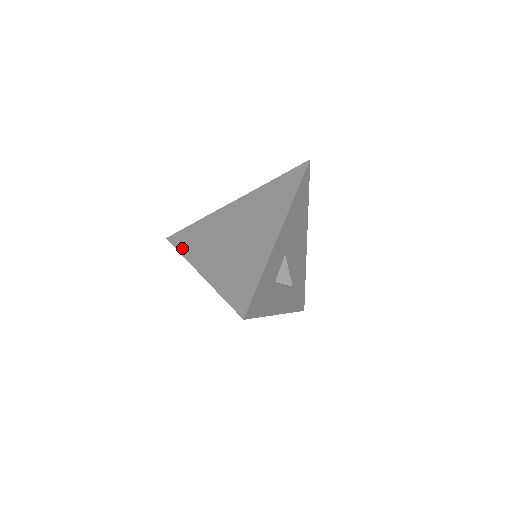
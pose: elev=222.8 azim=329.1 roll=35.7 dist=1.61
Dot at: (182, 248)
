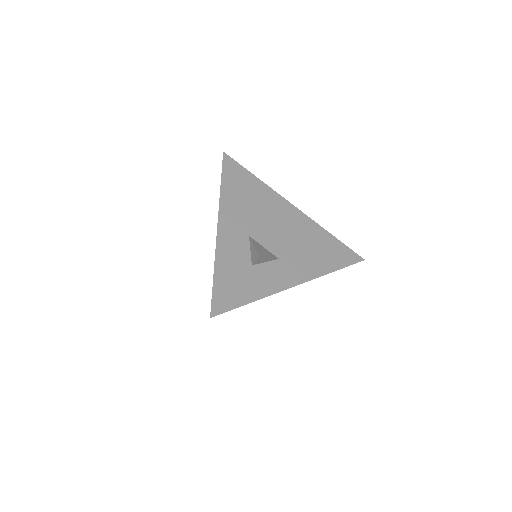
Dot at: occluded
